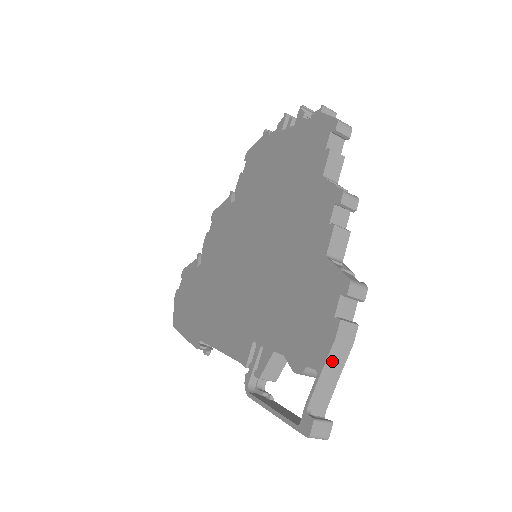
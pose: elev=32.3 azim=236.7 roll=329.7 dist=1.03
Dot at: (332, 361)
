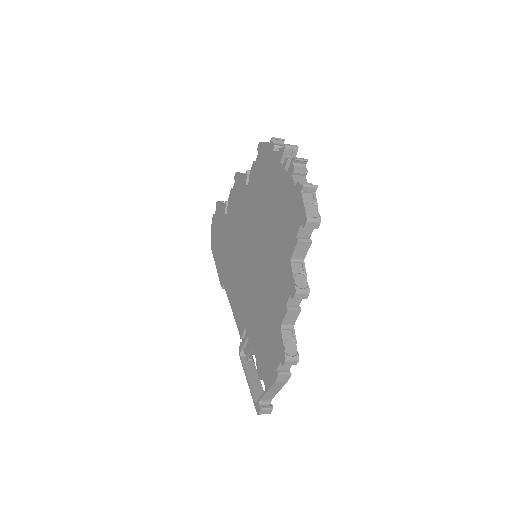
Dot at: (274, 388)
